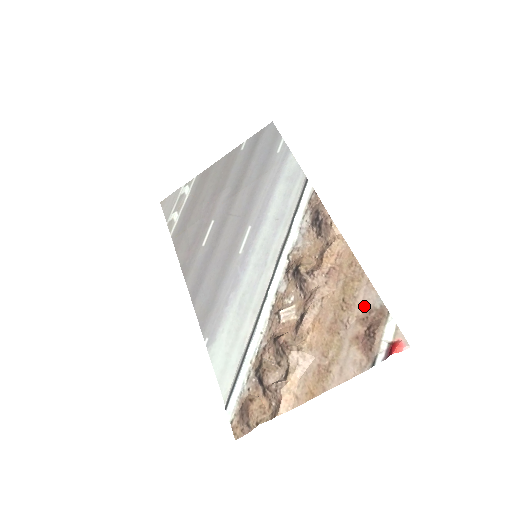
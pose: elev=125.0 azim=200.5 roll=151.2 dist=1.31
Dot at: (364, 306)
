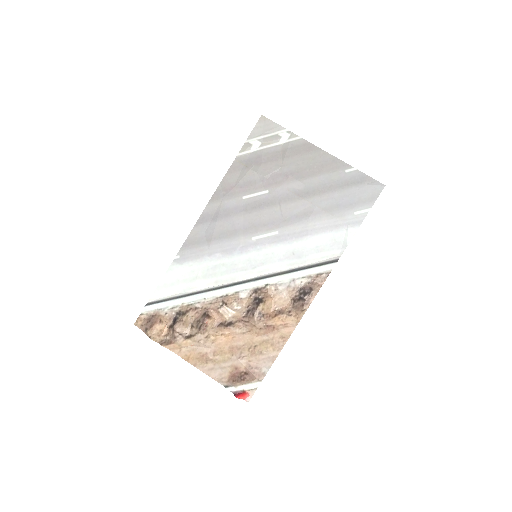
Dot at: (259, 362)
